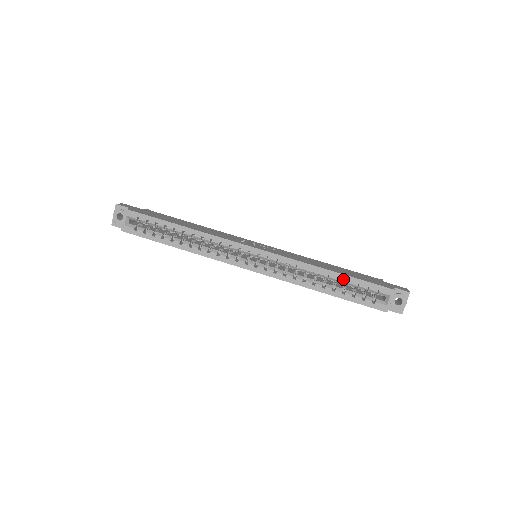
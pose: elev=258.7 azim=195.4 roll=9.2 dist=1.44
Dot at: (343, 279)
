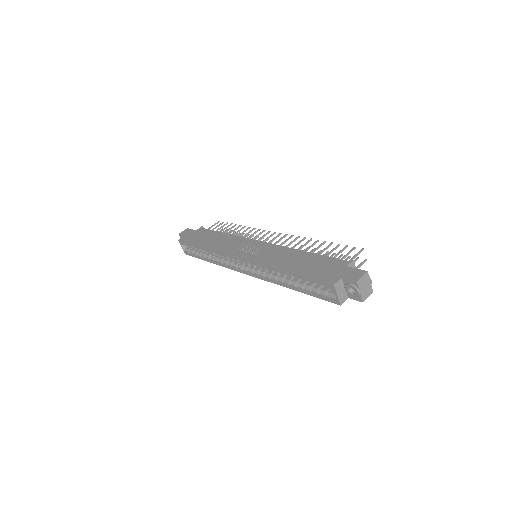
Dot at: (296, 277)
